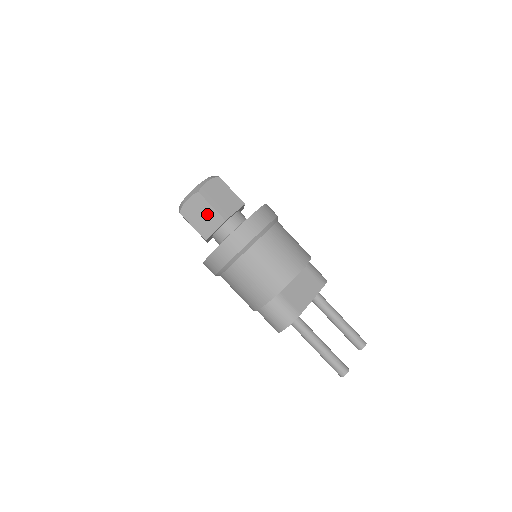
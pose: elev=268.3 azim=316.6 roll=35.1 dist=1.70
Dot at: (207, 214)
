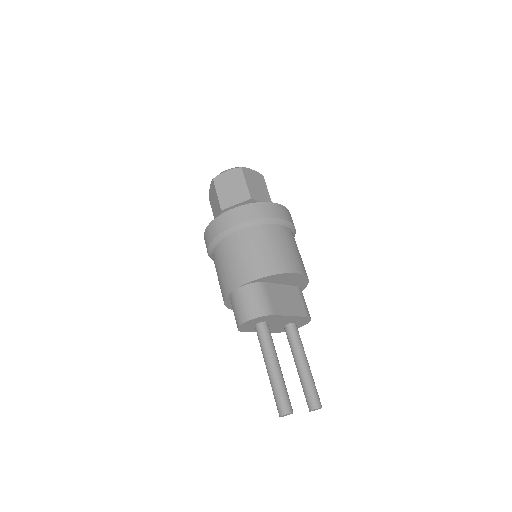
Dot at: (238, 188)
